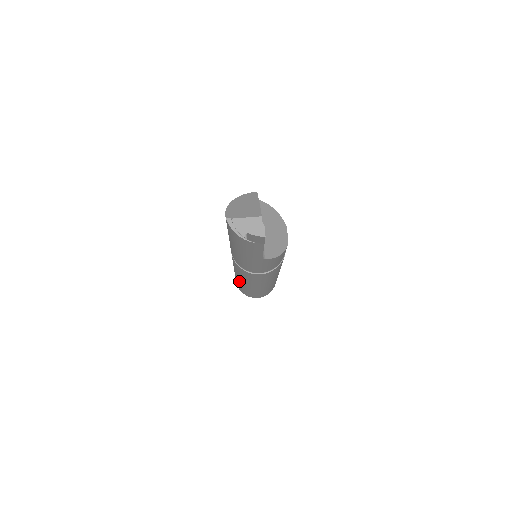
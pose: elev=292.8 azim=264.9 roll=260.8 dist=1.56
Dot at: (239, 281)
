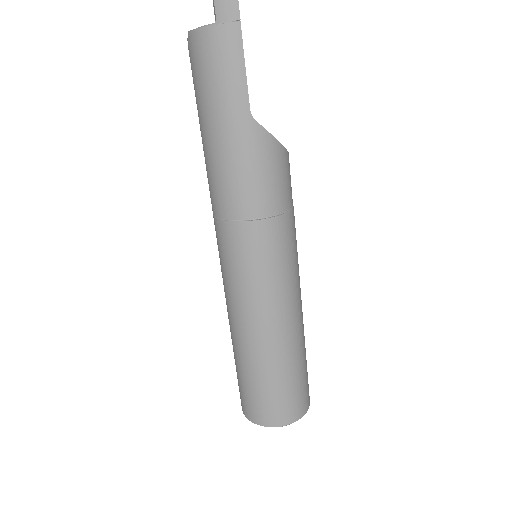
Dot at: (241, 342)
